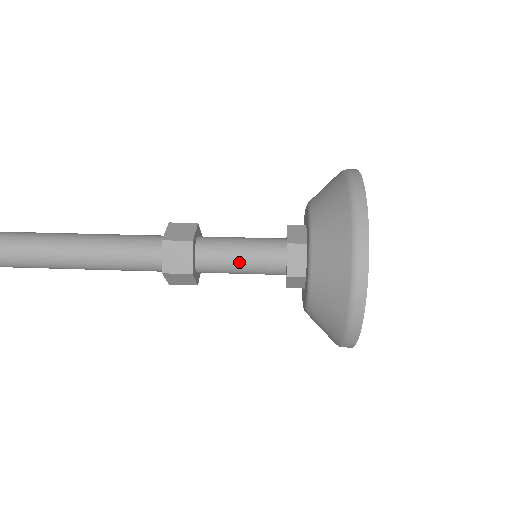
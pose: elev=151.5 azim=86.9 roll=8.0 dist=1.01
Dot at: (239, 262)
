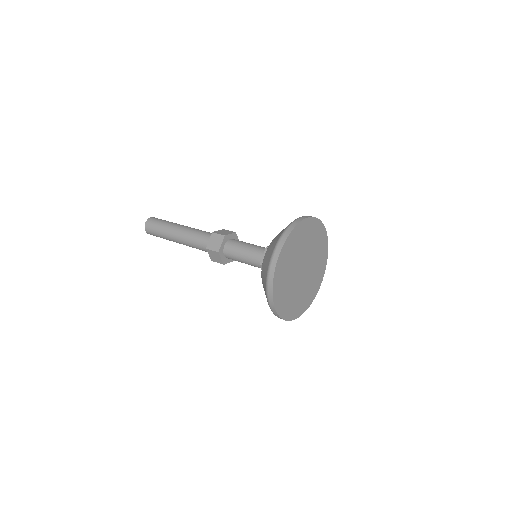
Dot at: (244, 262)
